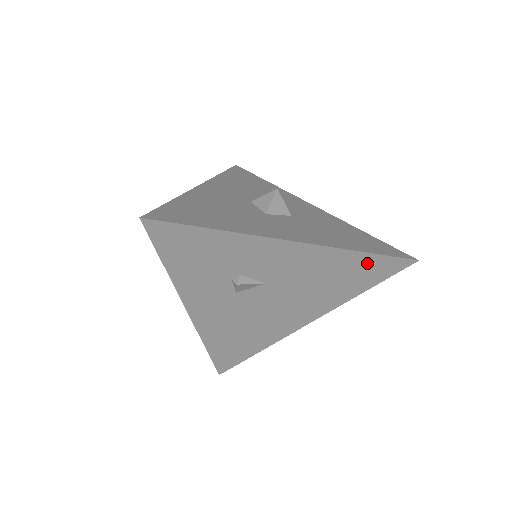
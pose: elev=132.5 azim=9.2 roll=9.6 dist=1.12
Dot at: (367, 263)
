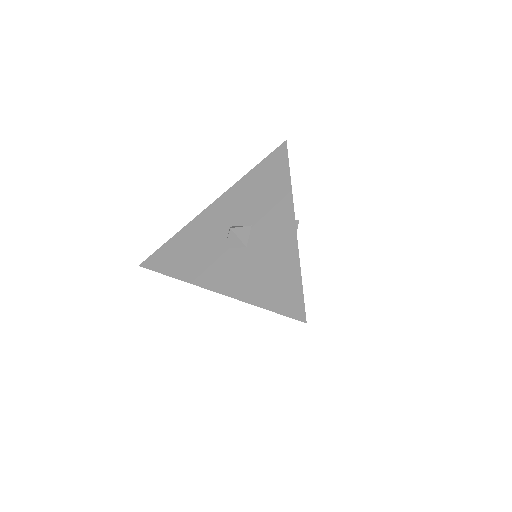
Dot at: occluded
